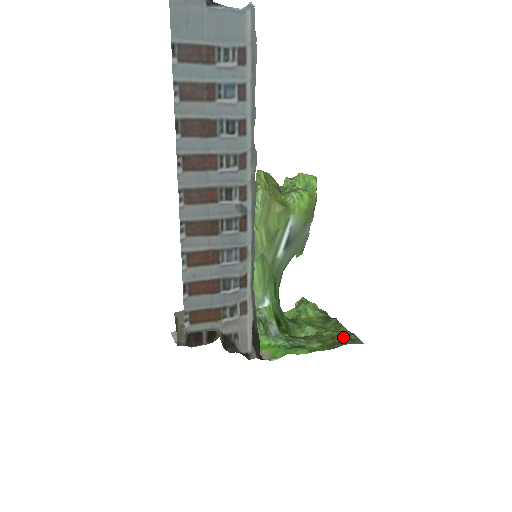
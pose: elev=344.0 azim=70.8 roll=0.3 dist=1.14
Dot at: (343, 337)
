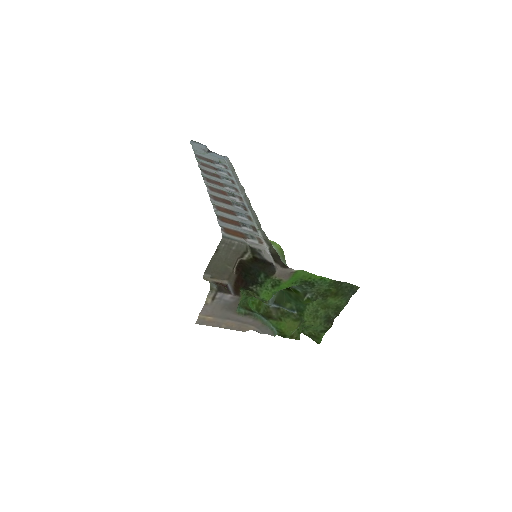
Dot at: (343, 294)
